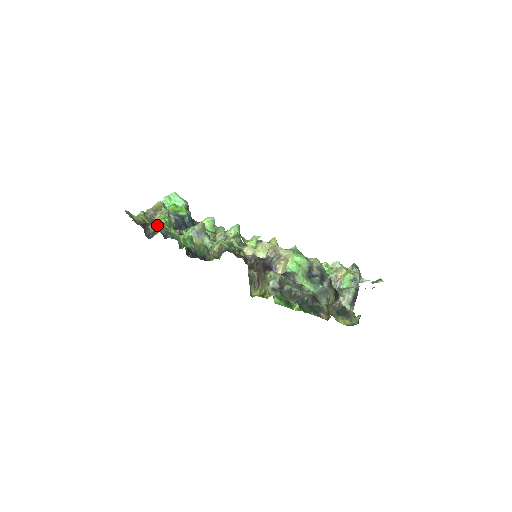
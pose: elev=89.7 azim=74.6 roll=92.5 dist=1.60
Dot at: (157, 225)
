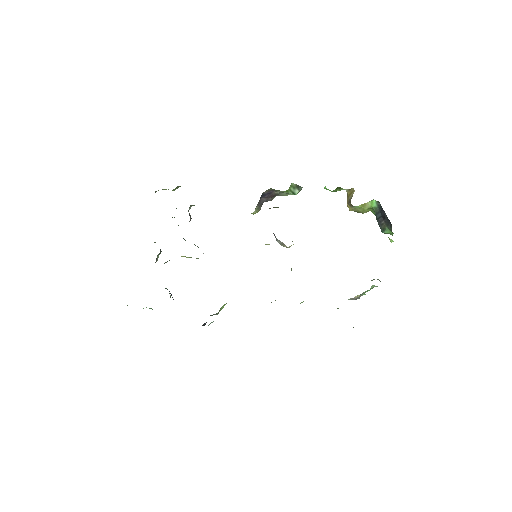
Dot at: occluded
